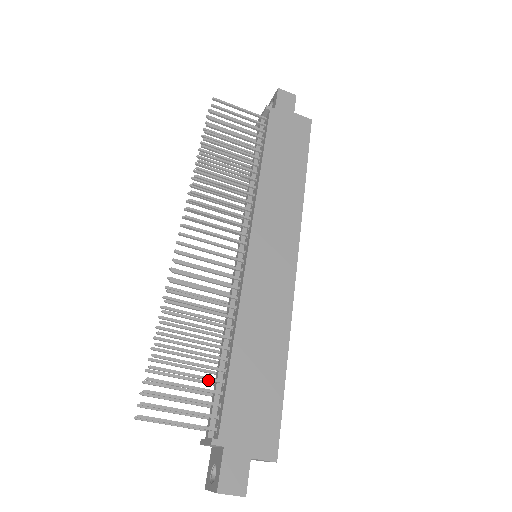
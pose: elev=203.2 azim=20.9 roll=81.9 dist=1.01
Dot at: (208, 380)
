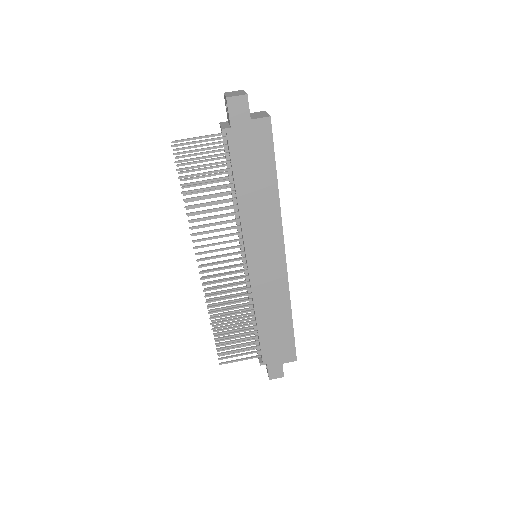
Dot at: (249, 338)
